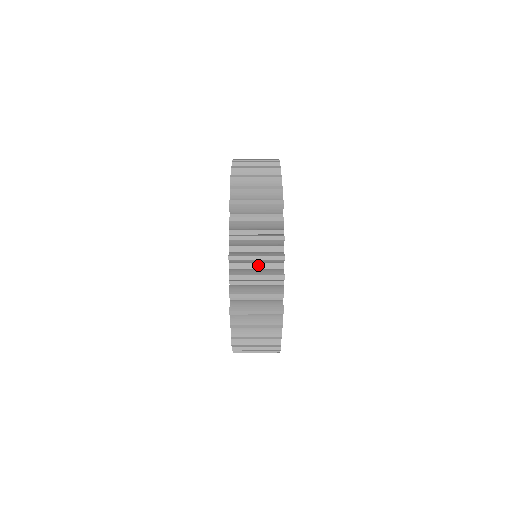
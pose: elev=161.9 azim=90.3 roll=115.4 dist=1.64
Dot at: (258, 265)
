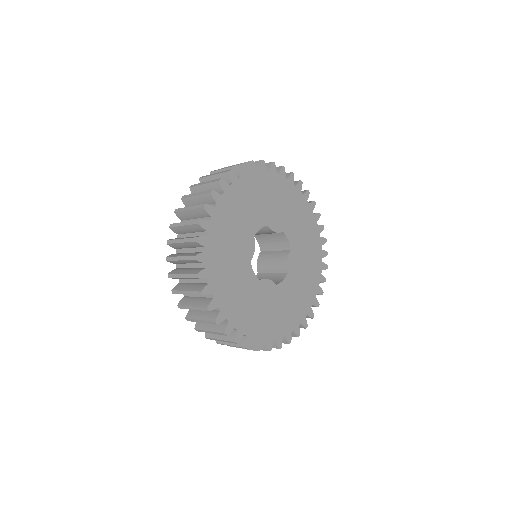
Dot at: occluded
